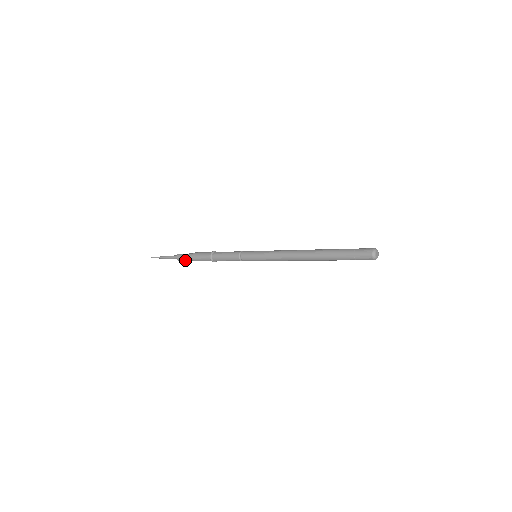
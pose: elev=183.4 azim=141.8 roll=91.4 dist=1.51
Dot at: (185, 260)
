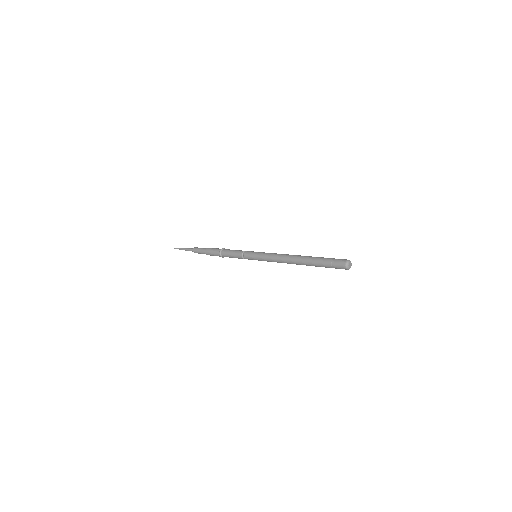
Dot at: (199, 252)
